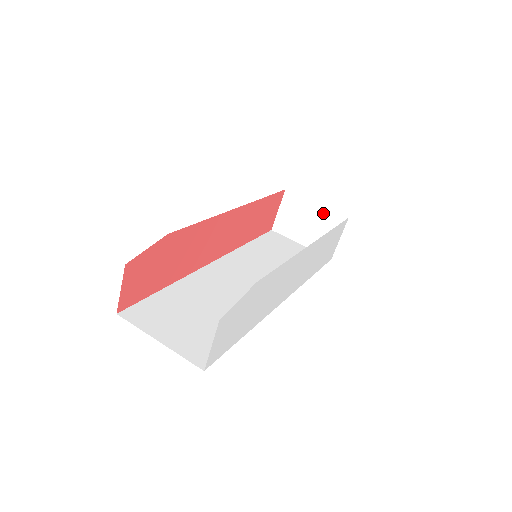
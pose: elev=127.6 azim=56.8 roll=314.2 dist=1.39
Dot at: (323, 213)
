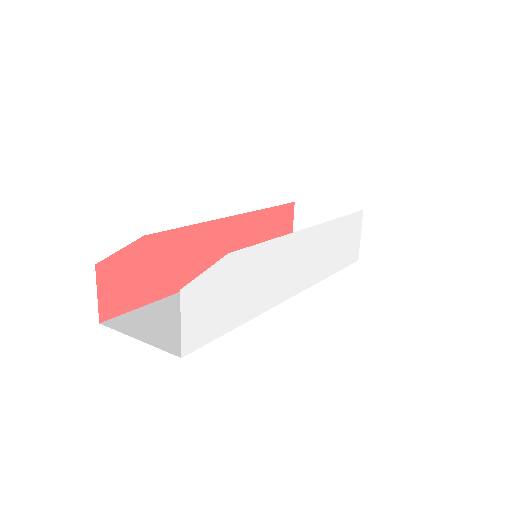
Dot at: (337, 213)
